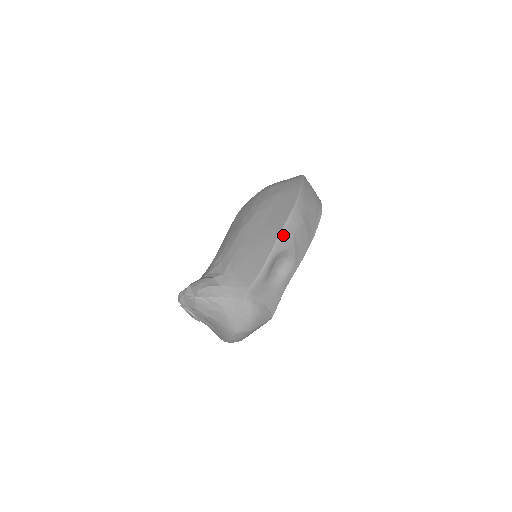
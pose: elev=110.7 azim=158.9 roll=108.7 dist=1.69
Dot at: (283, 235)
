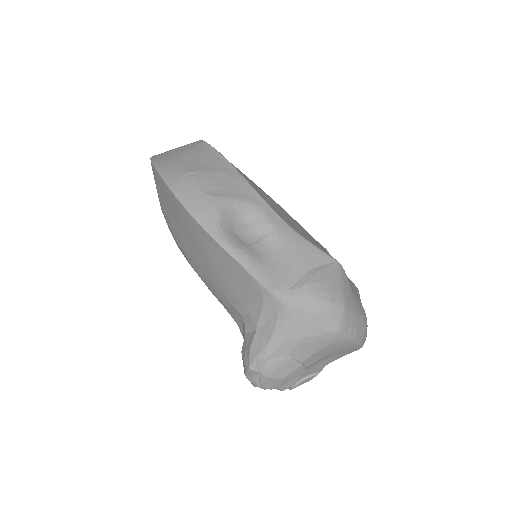
Dot at: (195, 211)
